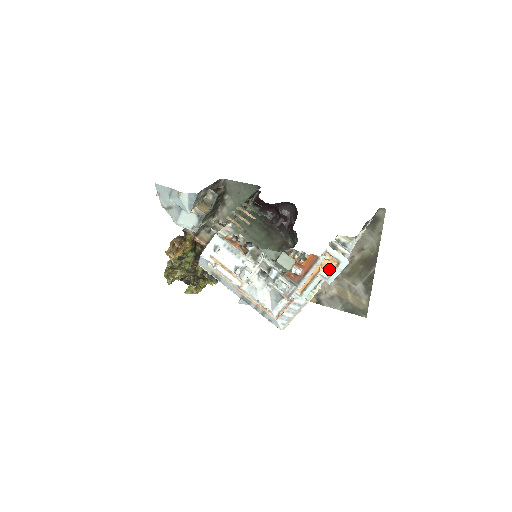
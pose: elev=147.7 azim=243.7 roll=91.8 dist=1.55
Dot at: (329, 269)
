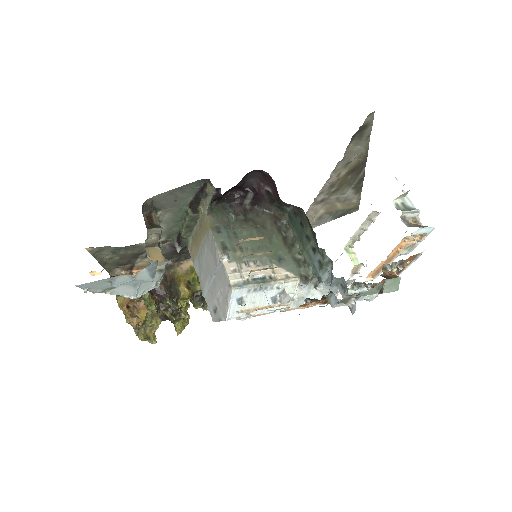
Dot at: (411, 245)
